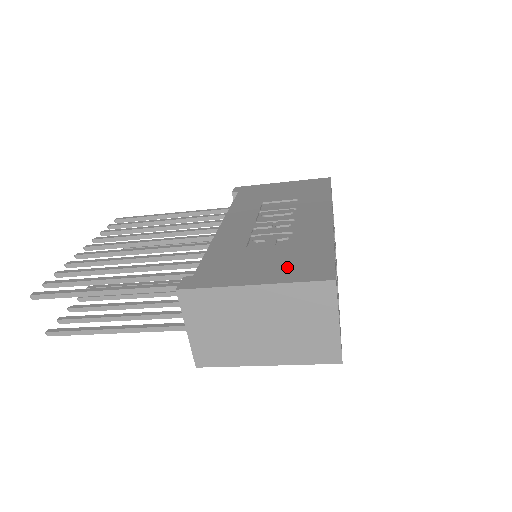
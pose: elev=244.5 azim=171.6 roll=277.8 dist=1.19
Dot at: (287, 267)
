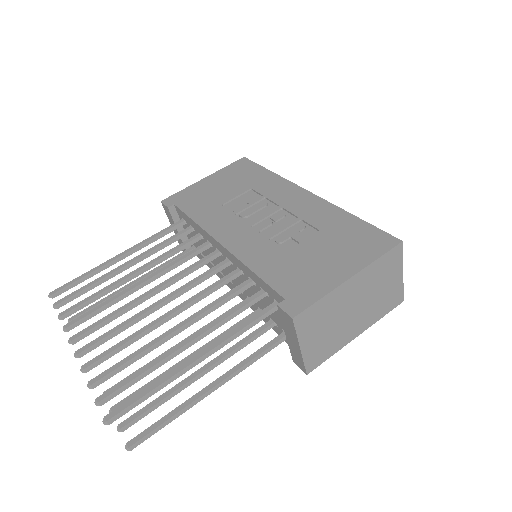
Dot at: (351, 250)
